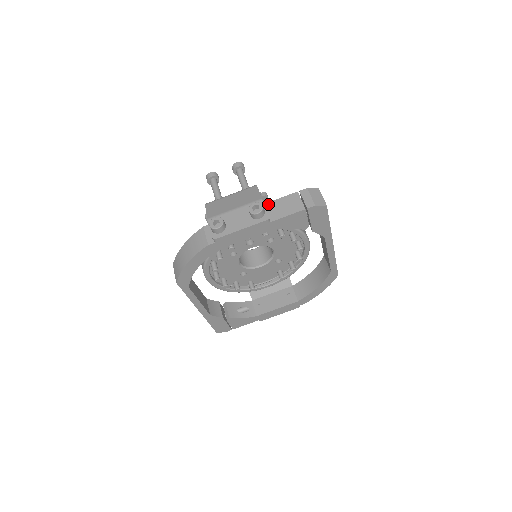
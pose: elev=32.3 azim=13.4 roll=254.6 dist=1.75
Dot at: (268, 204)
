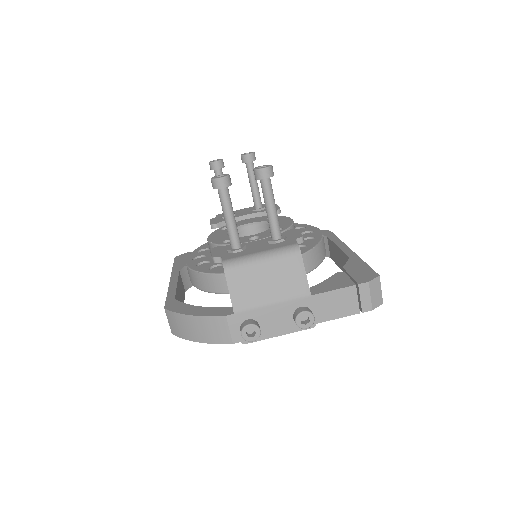
Dot at: (316, 297)
